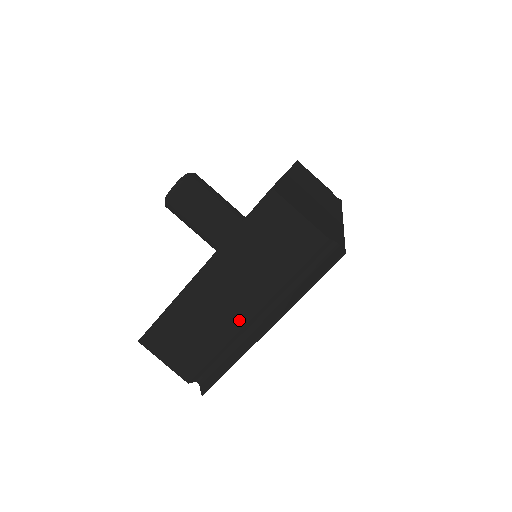
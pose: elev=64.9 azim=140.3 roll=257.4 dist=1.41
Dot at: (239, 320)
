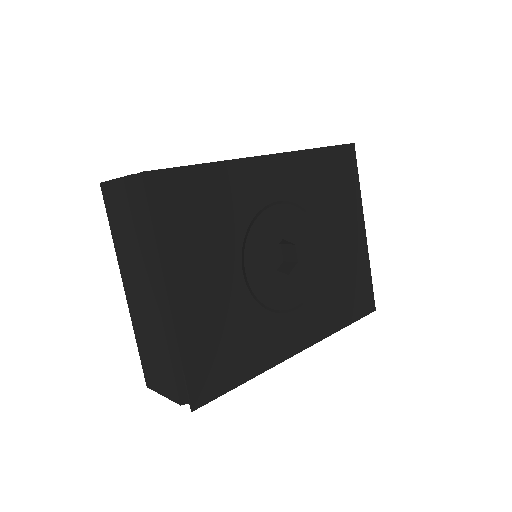
Dot at: (155, 308)
